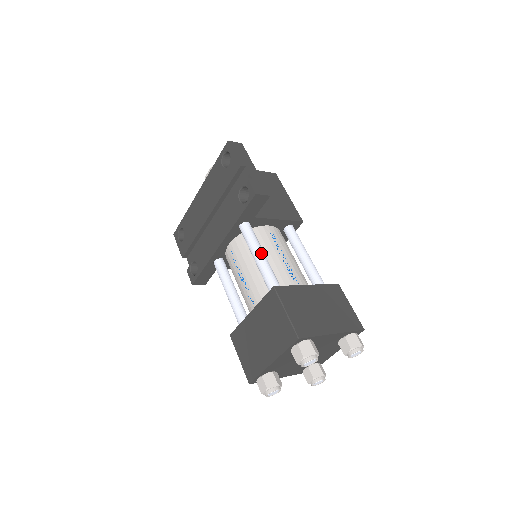
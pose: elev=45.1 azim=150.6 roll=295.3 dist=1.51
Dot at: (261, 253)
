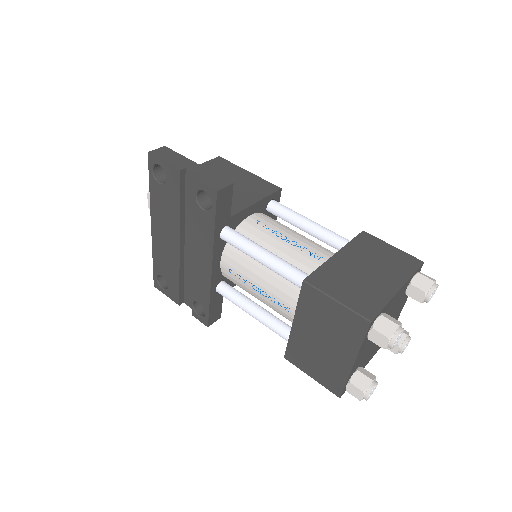
Dot at: (263, 251)
